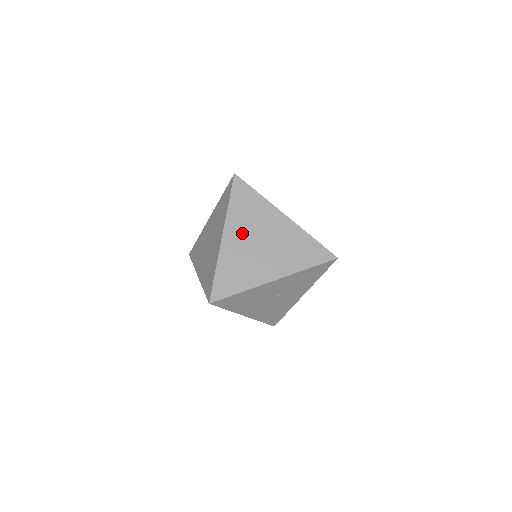
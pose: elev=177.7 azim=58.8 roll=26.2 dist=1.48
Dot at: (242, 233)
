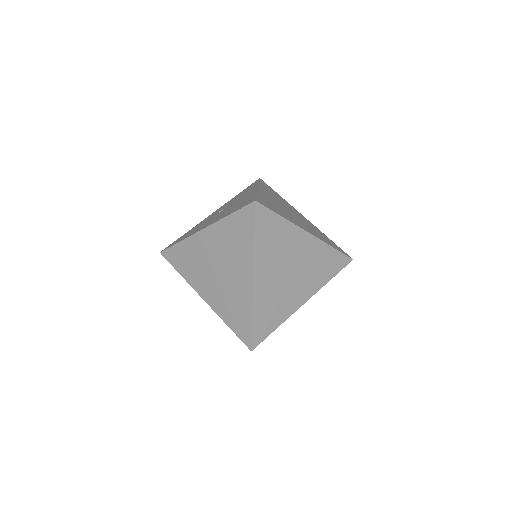
Dot at: (272, 269)
